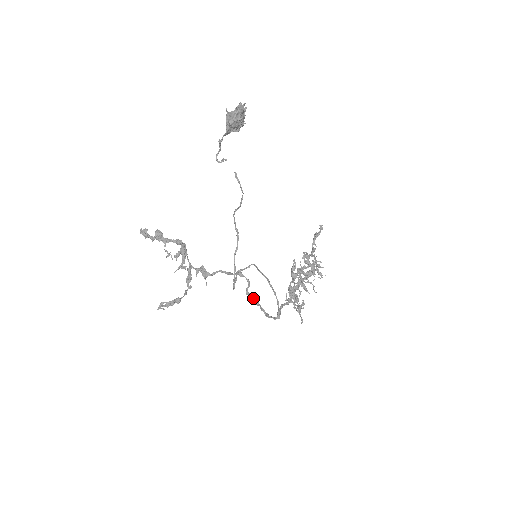
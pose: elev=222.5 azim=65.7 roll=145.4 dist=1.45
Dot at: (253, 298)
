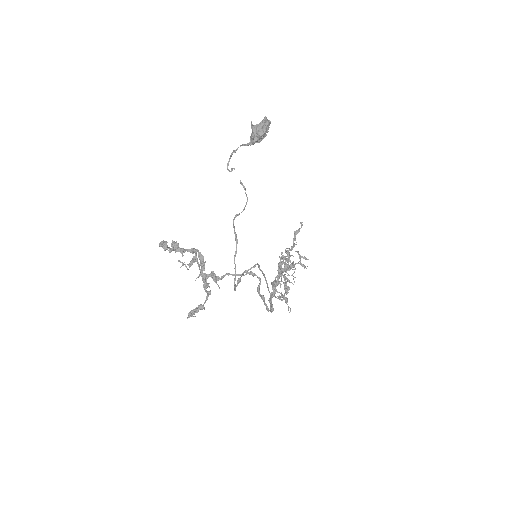
Dot at: (260, 295)
